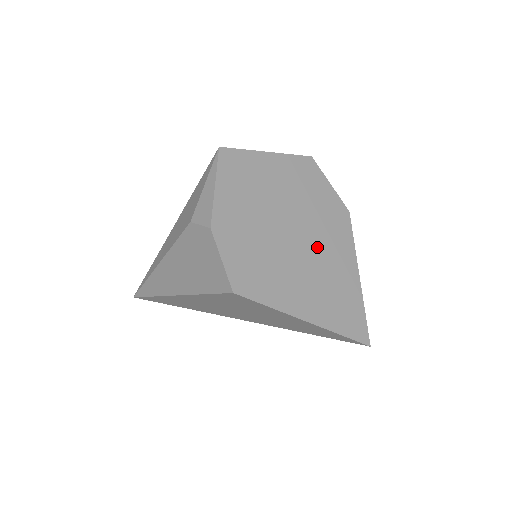
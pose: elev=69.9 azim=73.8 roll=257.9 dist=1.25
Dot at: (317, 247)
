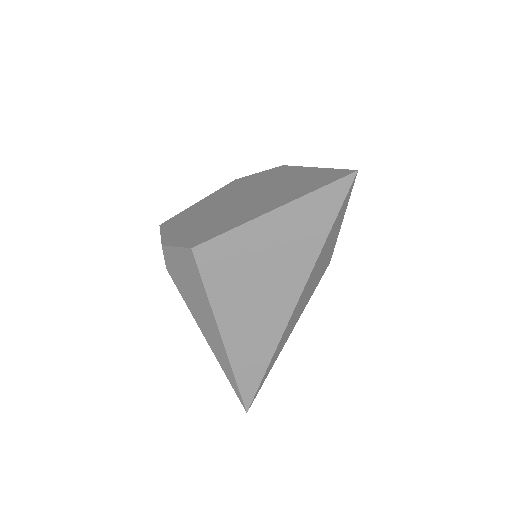
Dot at: (261, 190)
